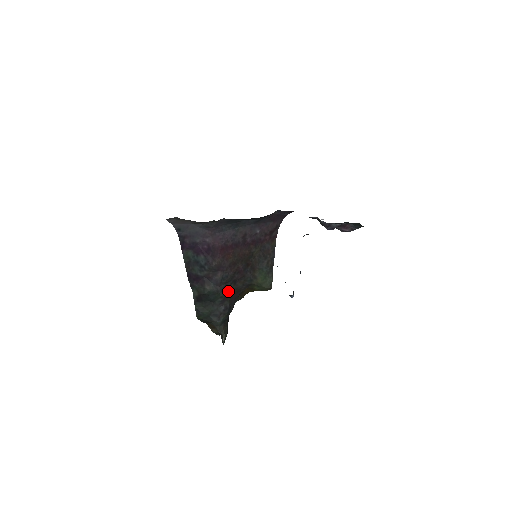
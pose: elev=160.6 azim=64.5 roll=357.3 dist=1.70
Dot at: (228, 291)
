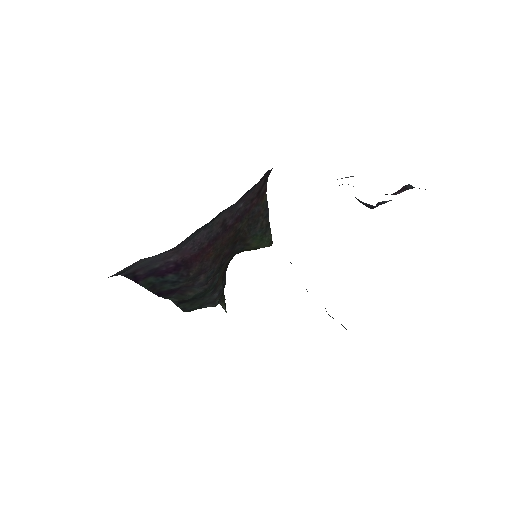
Dot at: (217, 278)
